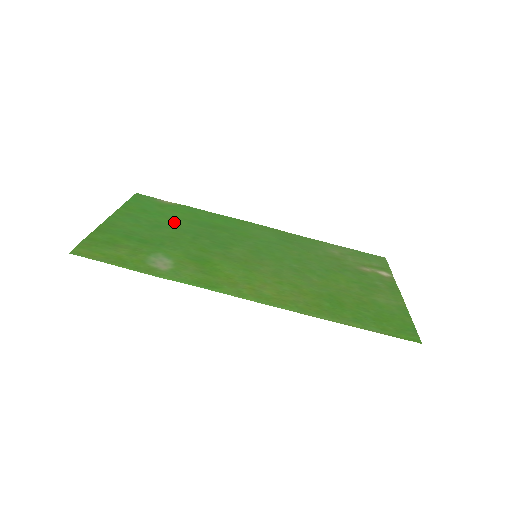
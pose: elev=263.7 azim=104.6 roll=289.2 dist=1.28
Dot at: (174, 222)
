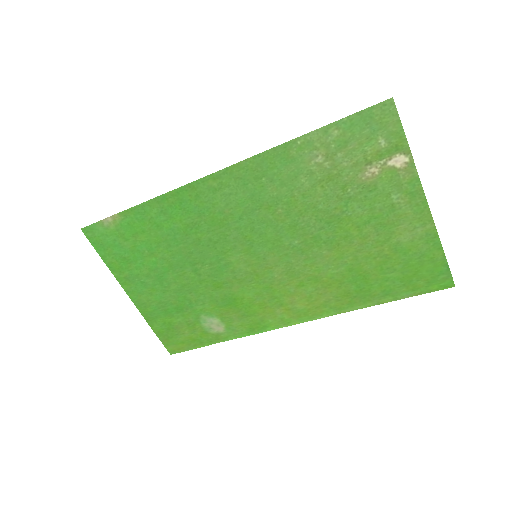
Dot at: (159, 258)
